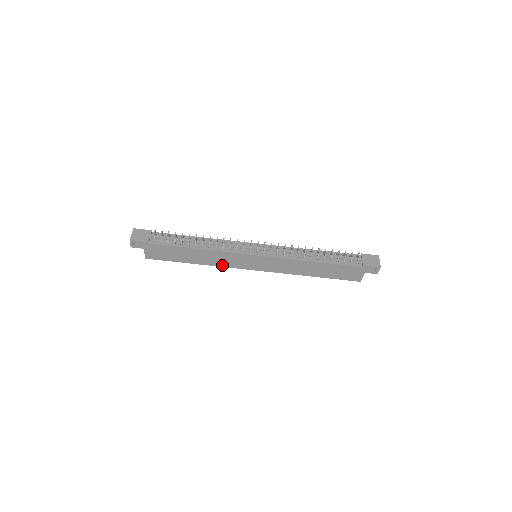
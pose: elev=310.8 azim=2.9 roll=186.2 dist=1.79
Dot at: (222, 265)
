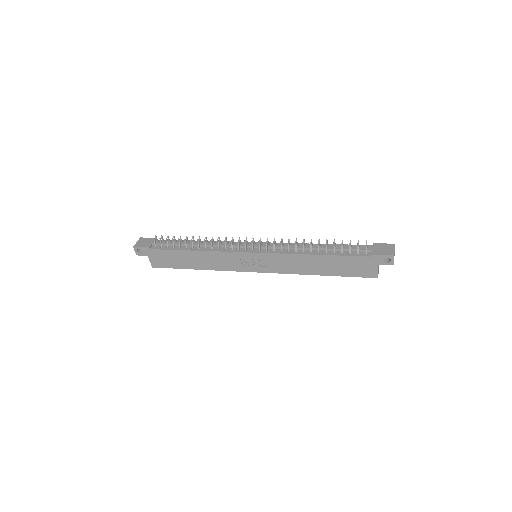
Dot at: (223, 269)
